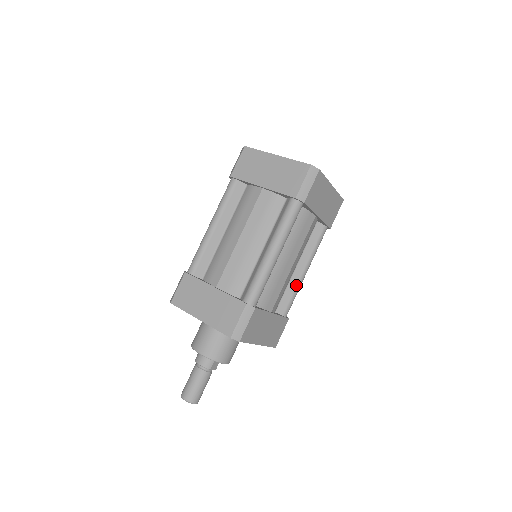
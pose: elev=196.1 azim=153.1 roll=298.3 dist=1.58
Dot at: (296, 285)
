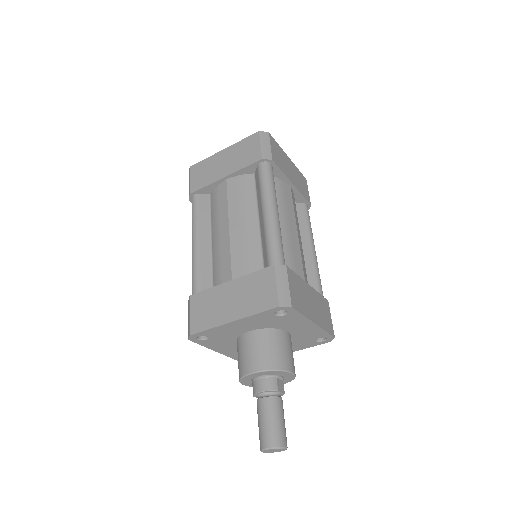
Dot at: (313, 264)
